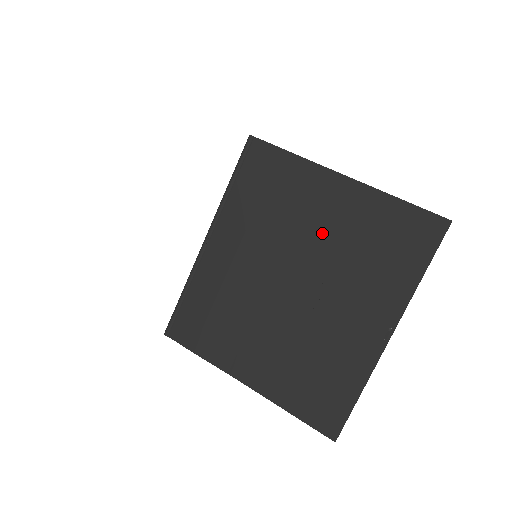
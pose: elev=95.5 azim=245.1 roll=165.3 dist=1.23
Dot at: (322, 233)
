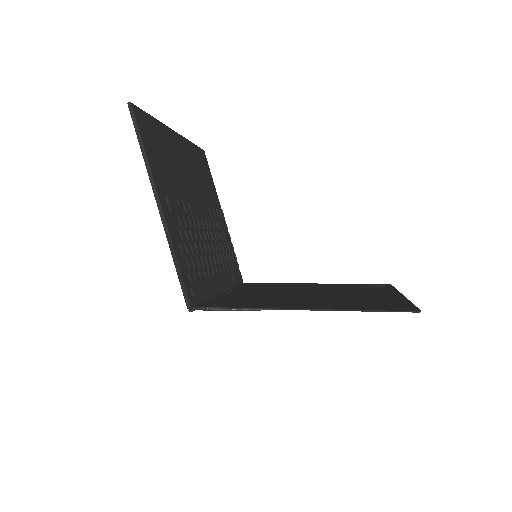
Dot at: occluded
